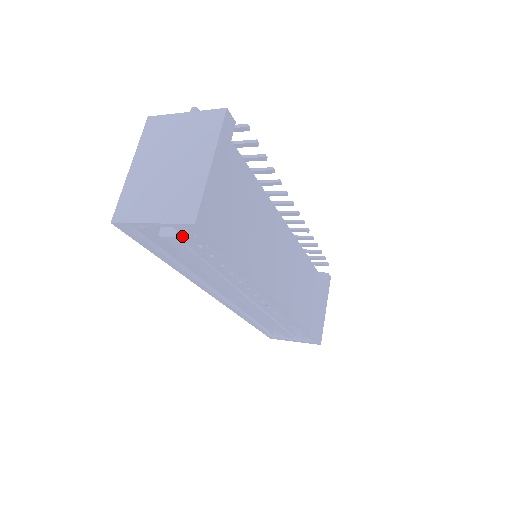
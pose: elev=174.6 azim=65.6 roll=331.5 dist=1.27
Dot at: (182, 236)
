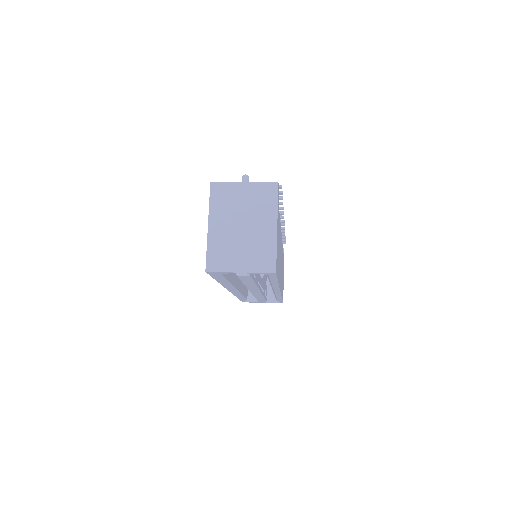
Dot at: occluded
